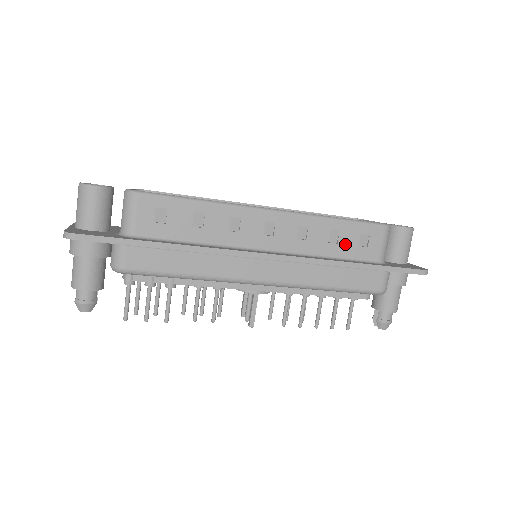
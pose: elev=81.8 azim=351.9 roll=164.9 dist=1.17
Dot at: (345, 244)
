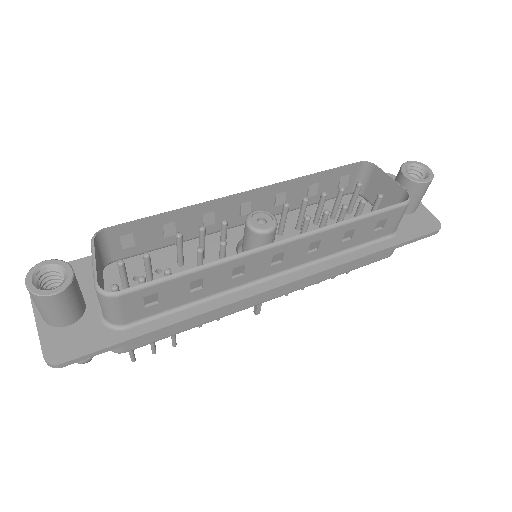
Dot at: (359, 236)
